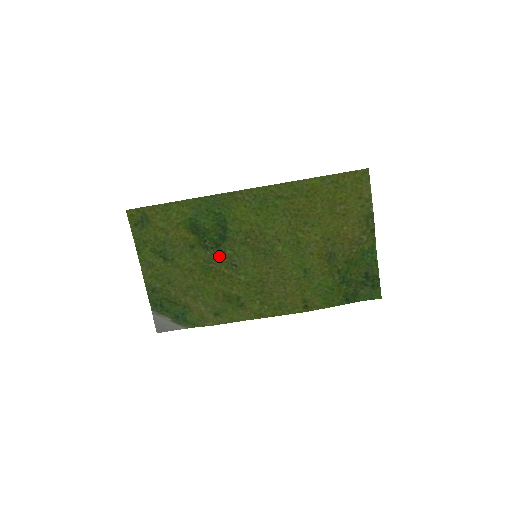
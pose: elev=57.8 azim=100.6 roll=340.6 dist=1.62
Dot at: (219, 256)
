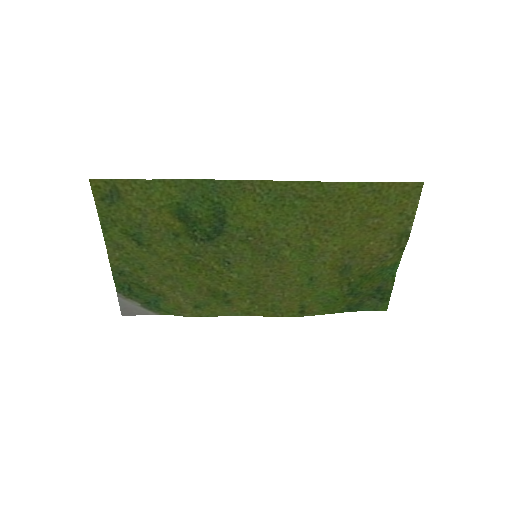
Dot at: (210, 250)
